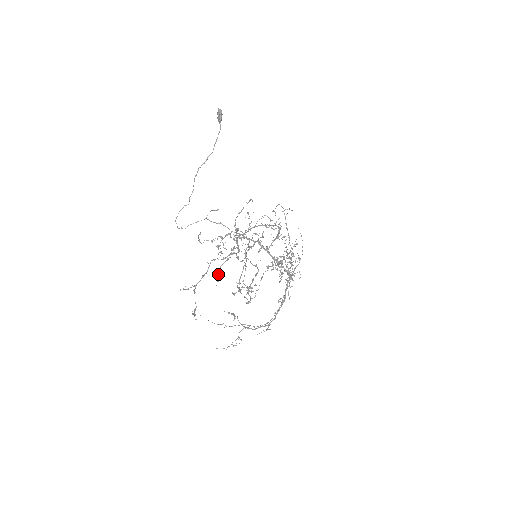
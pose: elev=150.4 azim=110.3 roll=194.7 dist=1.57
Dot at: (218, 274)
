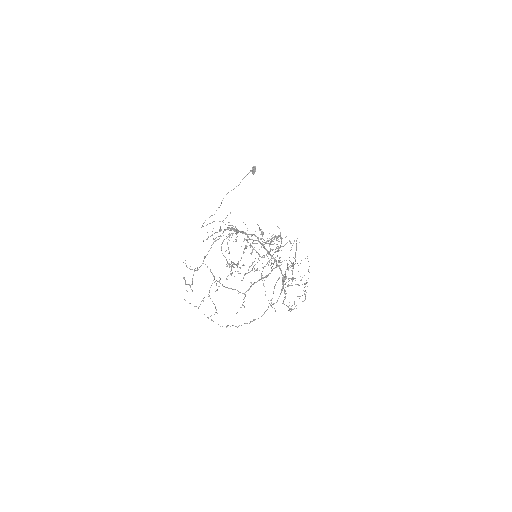
Dot at: occluded
